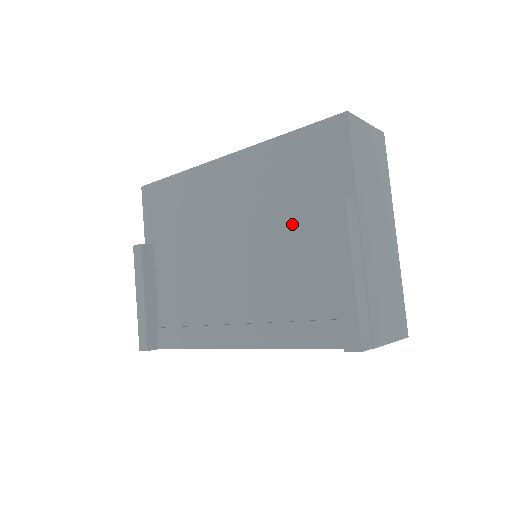
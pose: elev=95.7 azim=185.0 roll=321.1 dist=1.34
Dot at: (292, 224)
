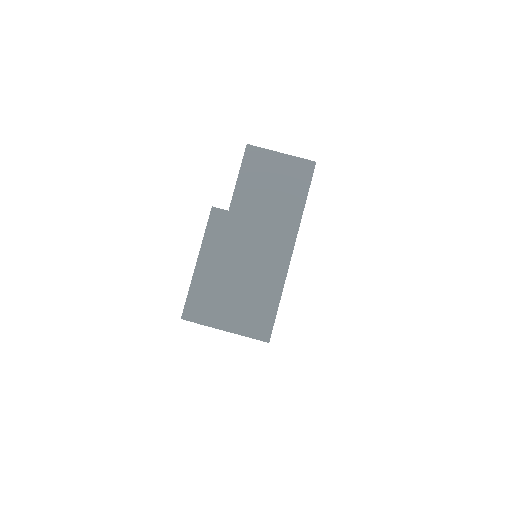
Dot at: occluded
